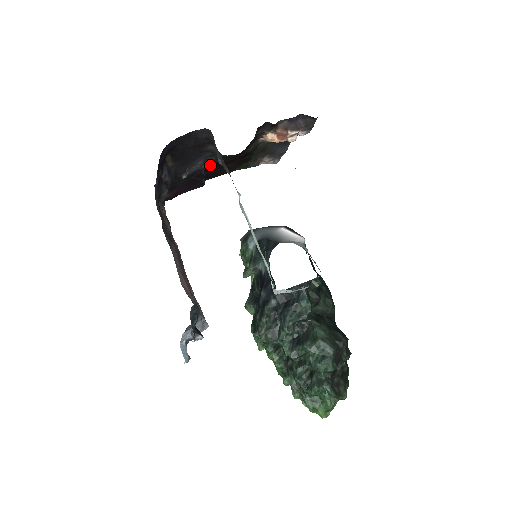
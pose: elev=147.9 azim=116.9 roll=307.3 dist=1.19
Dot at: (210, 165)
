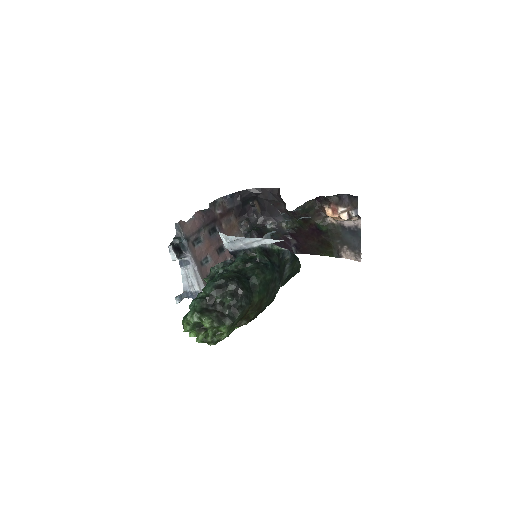
Dot at: (293, 231)
